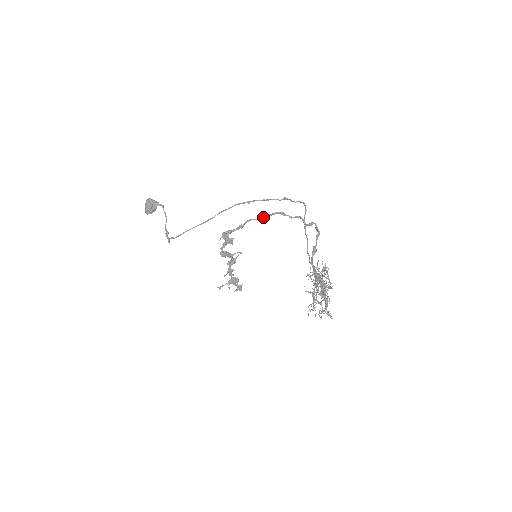
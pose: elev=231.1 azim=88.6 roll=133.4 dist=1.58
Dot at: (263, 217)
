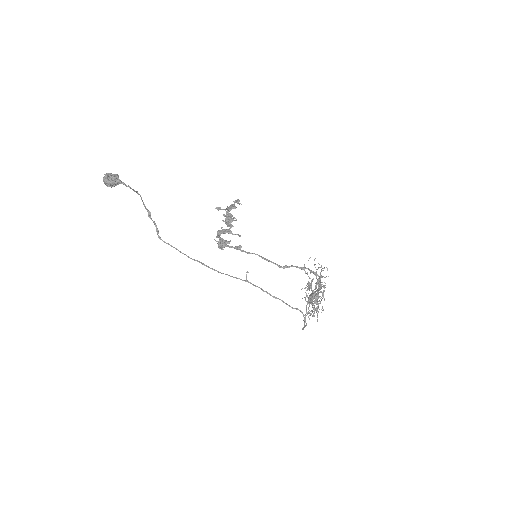
Dot at: (263, 258)
